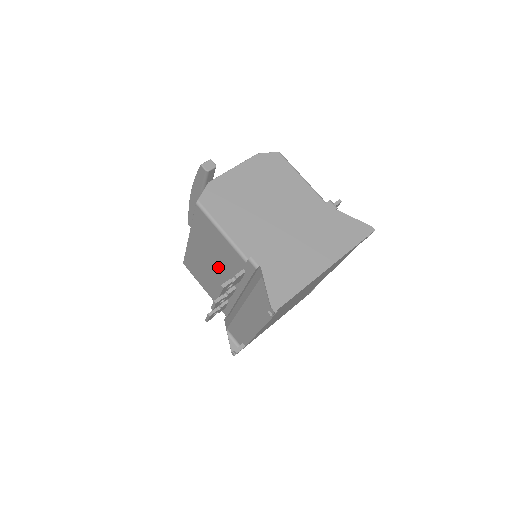
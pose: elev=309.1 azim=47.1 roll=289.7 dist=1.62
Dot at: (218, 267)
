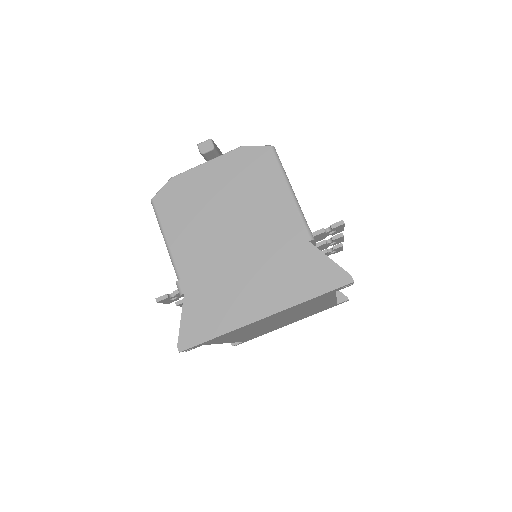
Dot at: occluded
